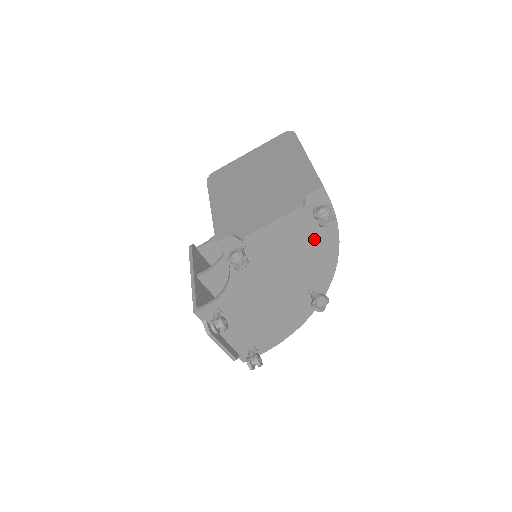
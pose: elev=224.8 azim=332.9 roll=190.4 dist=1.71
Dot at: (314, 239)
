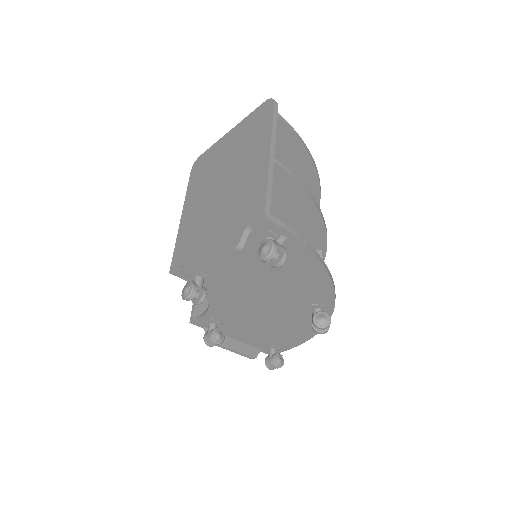
Dot at: (286, 264)
